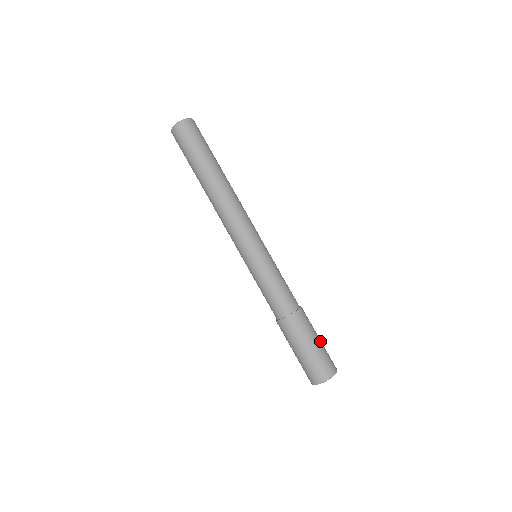
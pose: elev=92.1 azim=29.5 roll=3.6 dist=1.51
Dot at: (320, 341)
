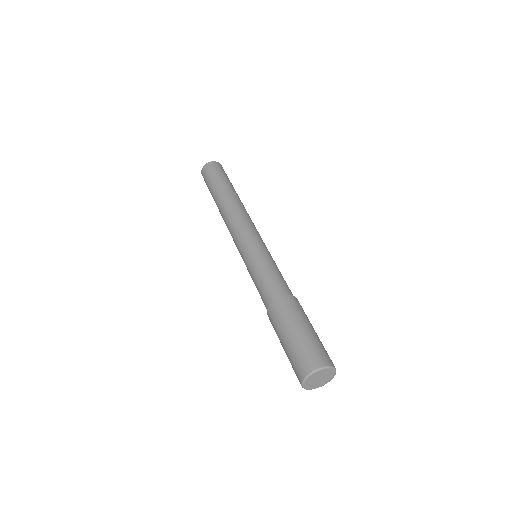
Dot at: occluded
